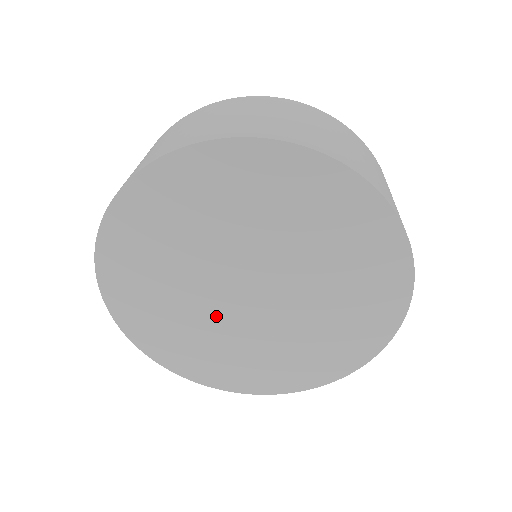
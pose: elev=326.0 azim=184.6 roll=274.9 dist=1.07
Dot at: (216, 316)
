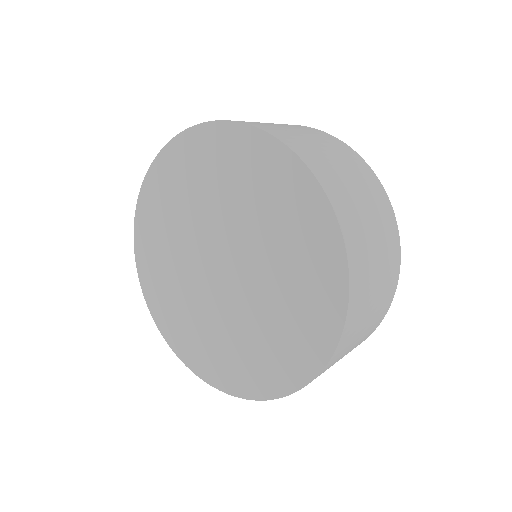
Dot at: (197, 287)
